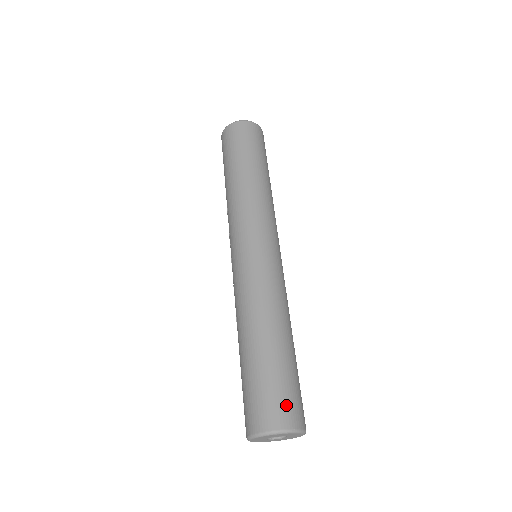
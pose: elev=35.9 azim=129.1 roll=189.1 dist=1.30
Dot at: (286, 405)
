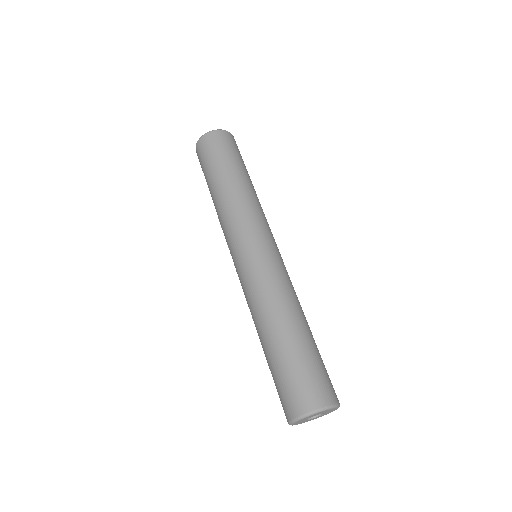
Dot at: (312, 387)
